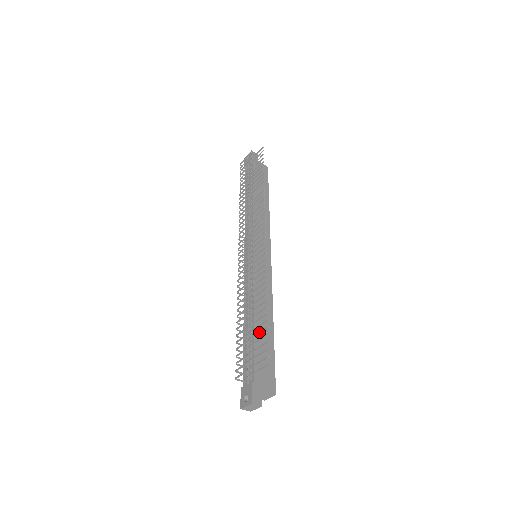
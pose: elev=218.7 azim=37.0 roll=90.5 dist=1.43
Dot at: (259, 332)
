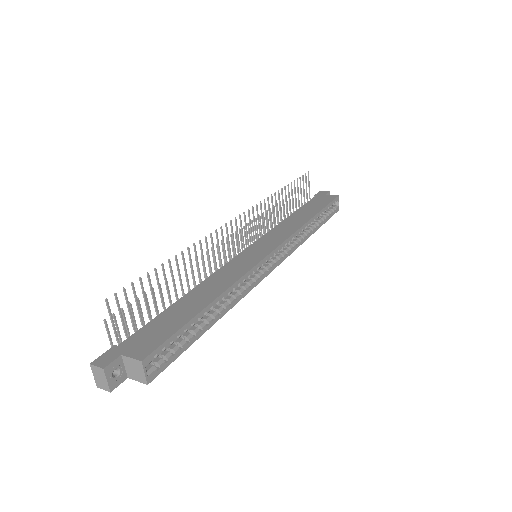
Dot at: (151, 289)
